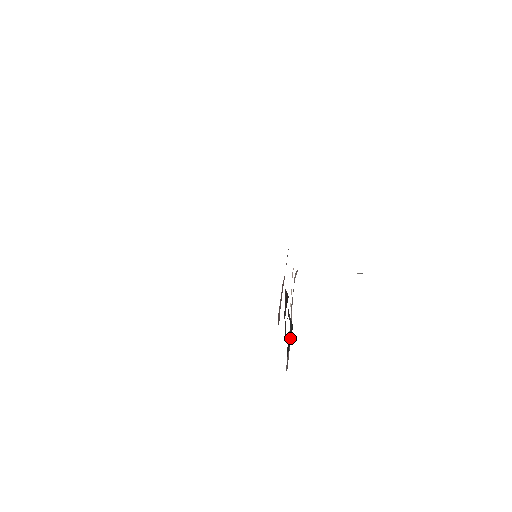
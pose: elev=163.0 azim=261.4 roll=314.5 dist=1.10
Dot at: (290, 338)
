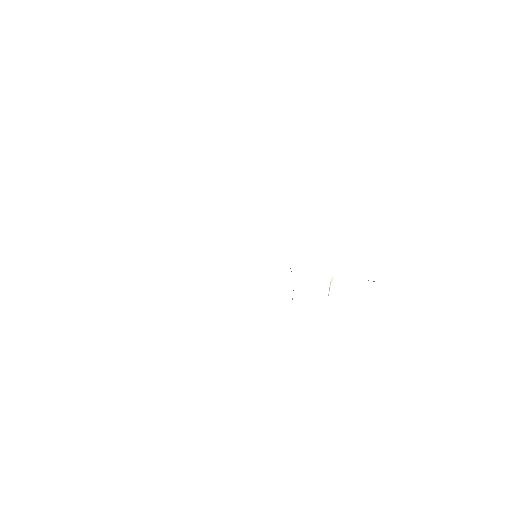
Dot at: occluded
